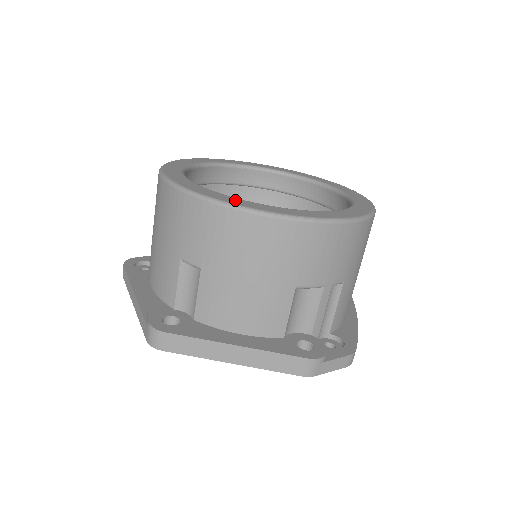
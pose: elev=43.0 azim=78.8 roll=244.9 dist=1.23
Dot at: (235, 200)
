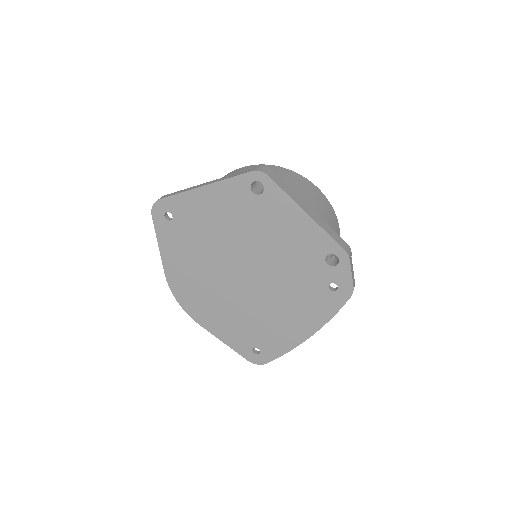
Dot at: occluded
